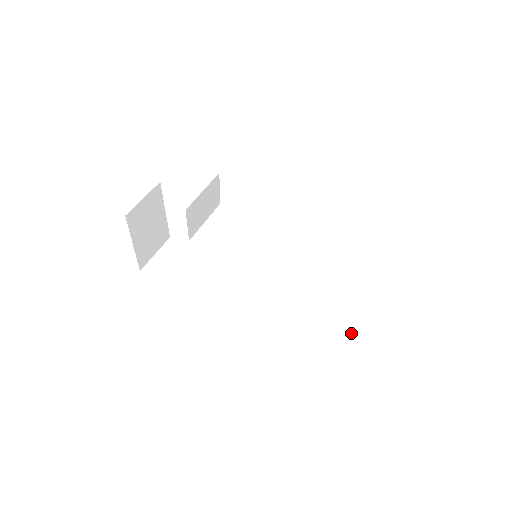
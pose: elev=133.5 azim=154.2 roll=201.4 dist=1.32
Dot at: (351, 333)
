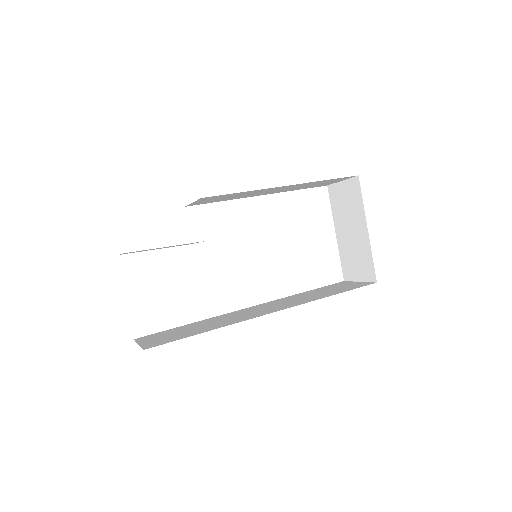
Dot at: (358, 284)
